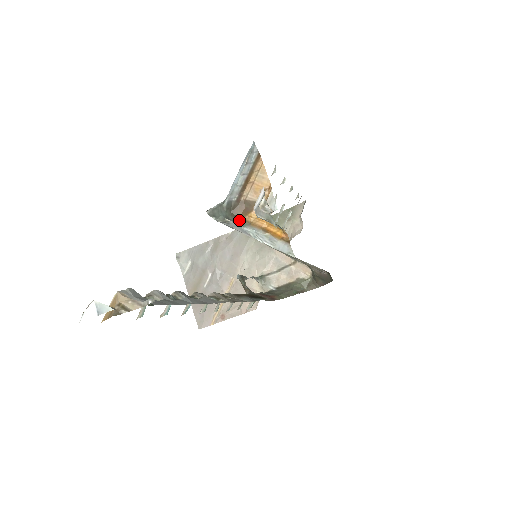
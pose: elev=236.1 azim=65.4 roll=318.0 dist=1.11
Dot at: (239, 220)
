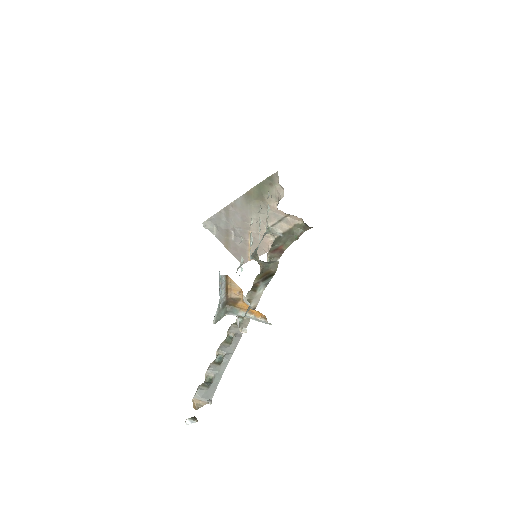
Dot at: (233, 309)
